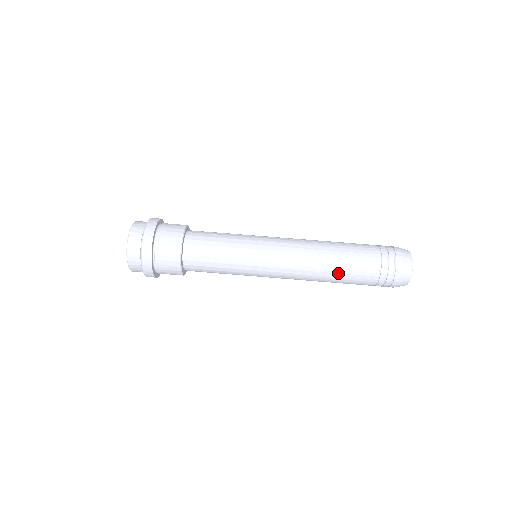
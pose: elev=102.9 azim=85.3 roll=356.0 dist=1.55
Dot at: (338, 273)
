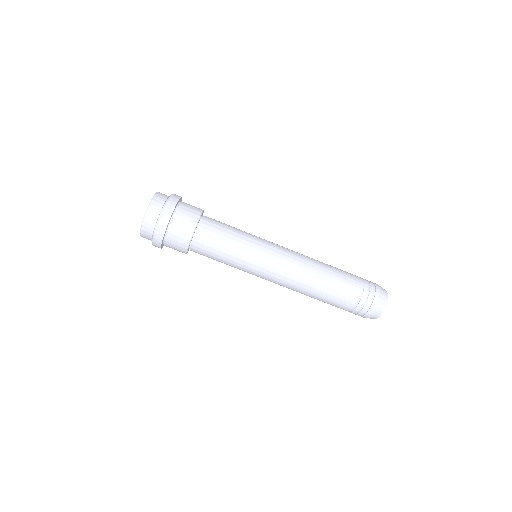
Dot at: (324, 292)
